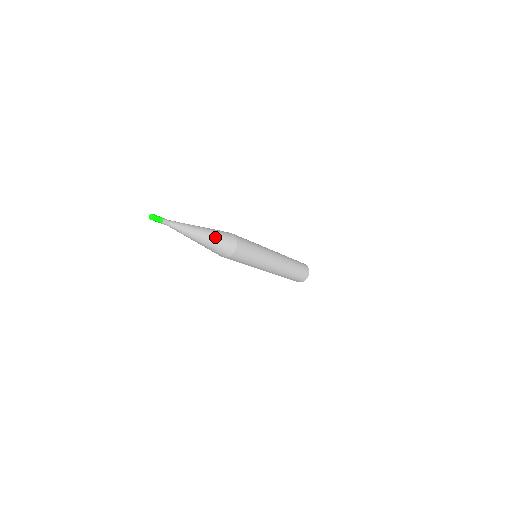
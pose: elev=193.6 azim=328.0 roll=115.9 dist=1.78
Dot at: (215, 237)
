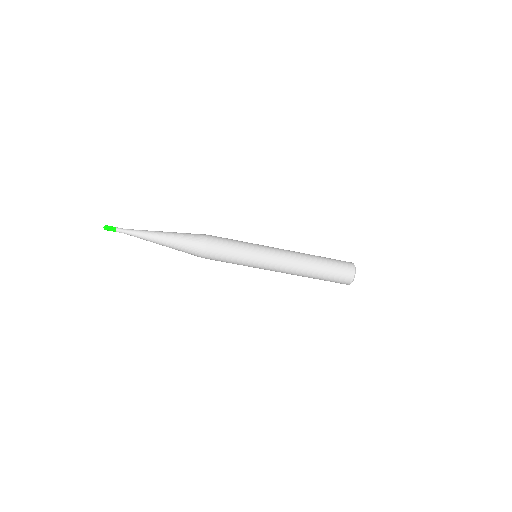
Dot at: (178, 233)
